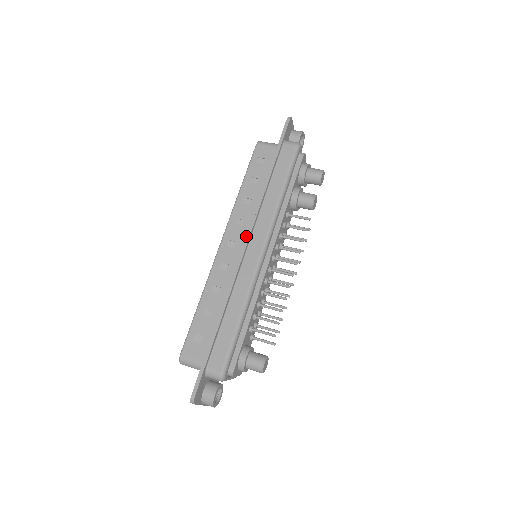
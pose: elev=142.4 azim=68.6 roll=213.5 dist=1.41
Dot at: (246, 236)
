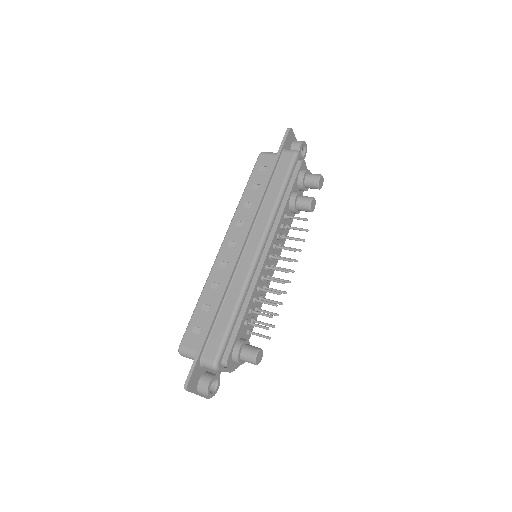
Dot at: (244, 235)
